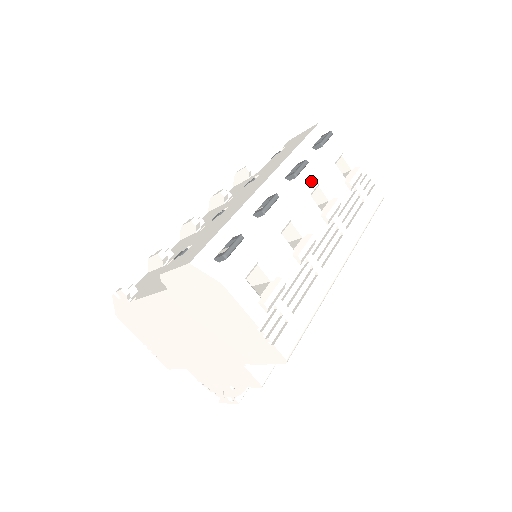
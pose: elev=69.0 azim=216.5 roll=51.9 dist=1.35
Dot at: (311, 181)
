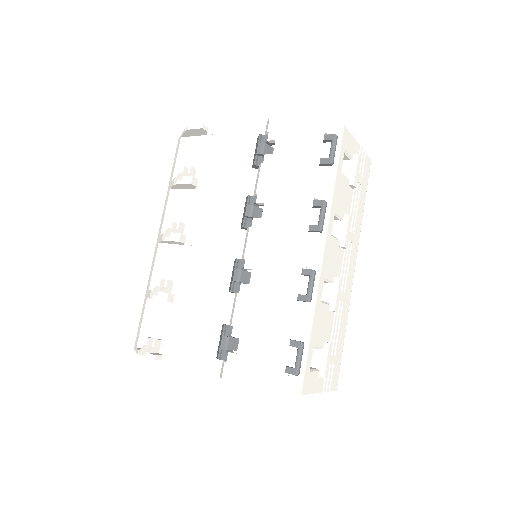
Dot at: (330, 219)
